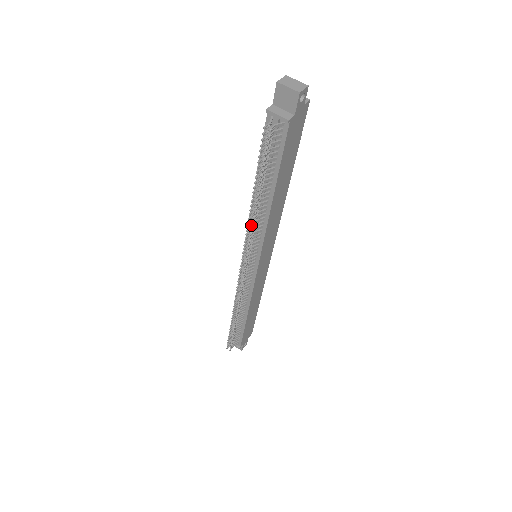
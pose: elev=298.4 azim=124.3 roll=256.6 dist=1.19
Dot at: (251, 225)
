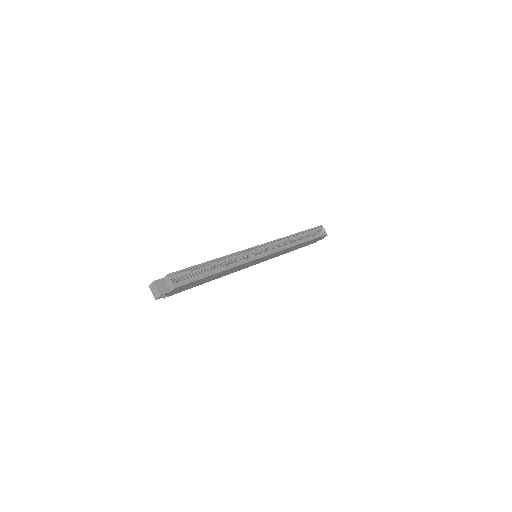
Dot at: occluded
